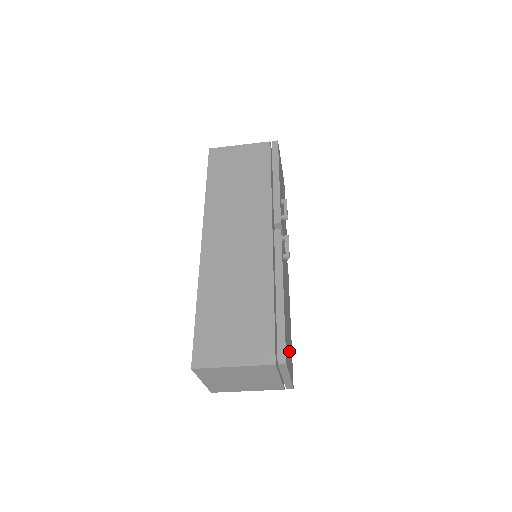
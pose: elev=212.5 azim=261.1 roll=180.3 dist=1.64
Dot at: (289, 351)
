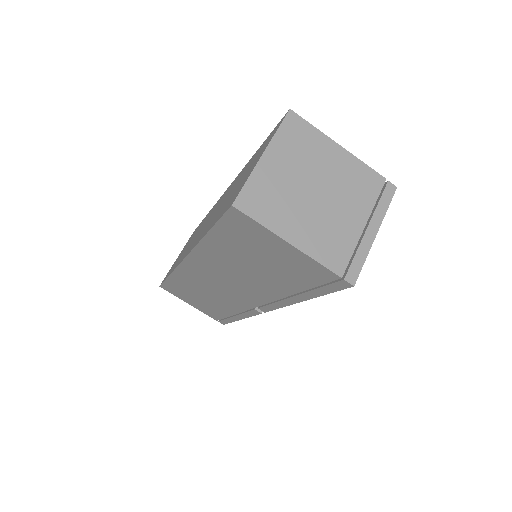
Dot at: occluded
